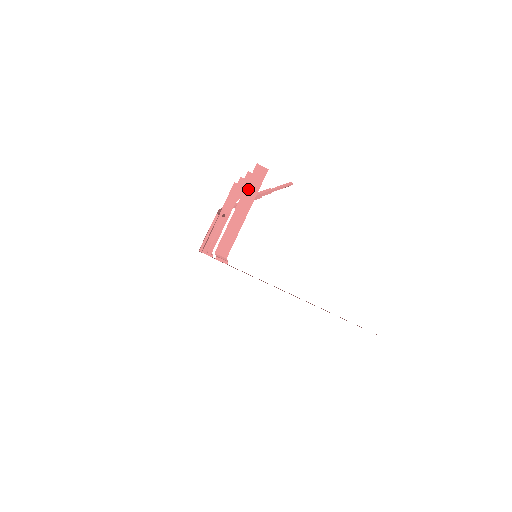
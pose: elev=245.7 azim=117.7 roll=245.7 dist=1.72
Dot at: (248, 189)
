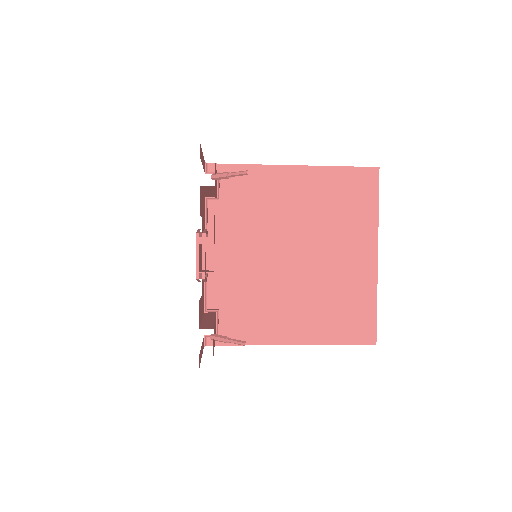
Dot at: occluded
